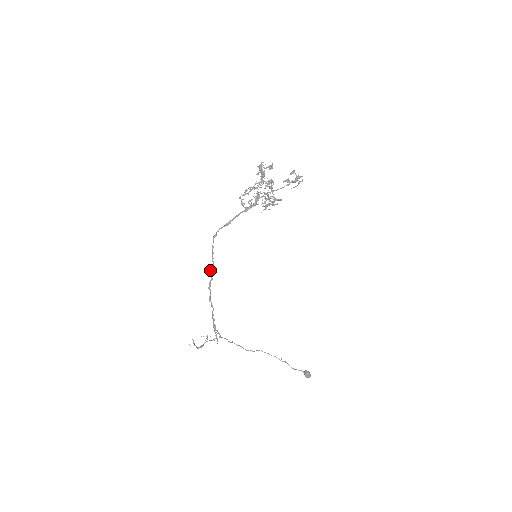
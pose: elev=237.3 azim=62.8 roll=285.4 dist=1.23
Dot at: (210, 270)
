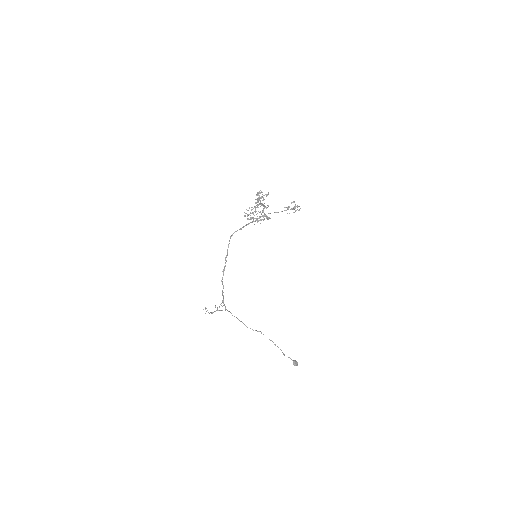
Dot at: (225, 259)
